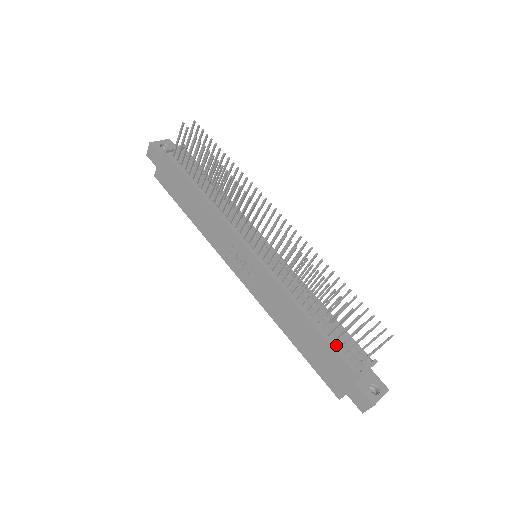
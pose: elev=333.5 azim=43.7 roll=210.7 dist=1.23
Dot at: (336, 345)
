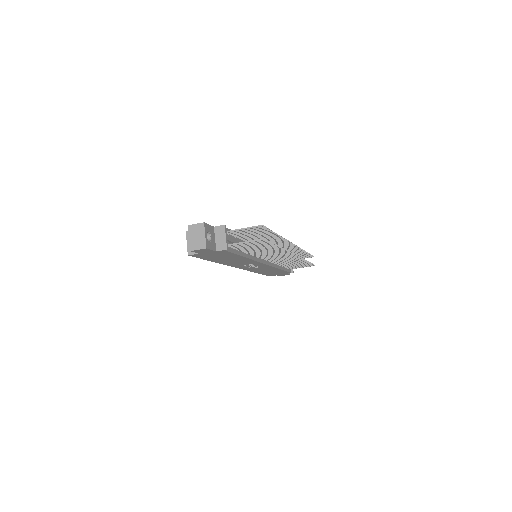
Dot at: (286, 268)
